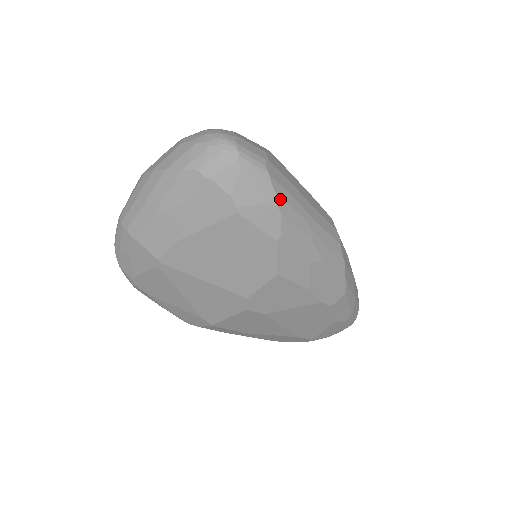
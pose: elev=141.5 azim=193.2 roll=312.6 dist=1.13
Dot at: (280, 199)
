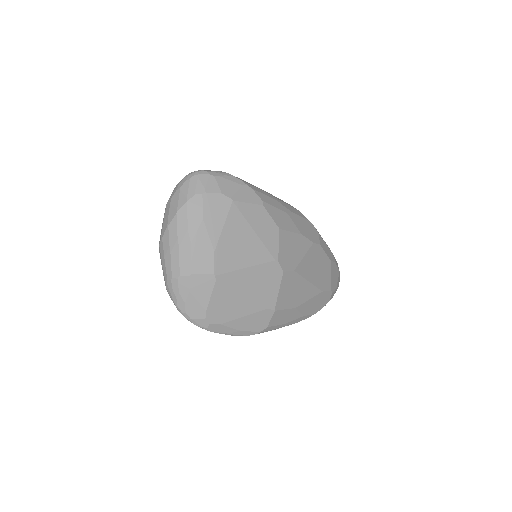
Dot at: (245, 182)
